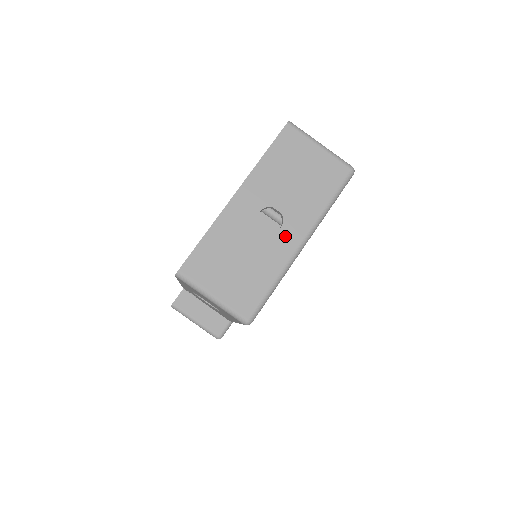
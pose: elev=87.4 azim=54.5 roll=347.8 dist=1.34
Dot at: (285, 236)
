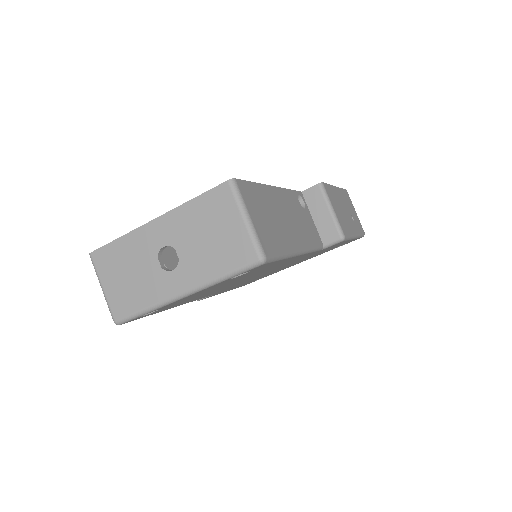
Dot at: (172, 279)
